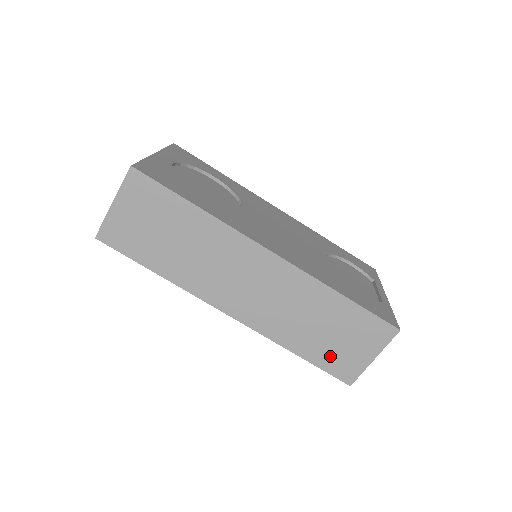
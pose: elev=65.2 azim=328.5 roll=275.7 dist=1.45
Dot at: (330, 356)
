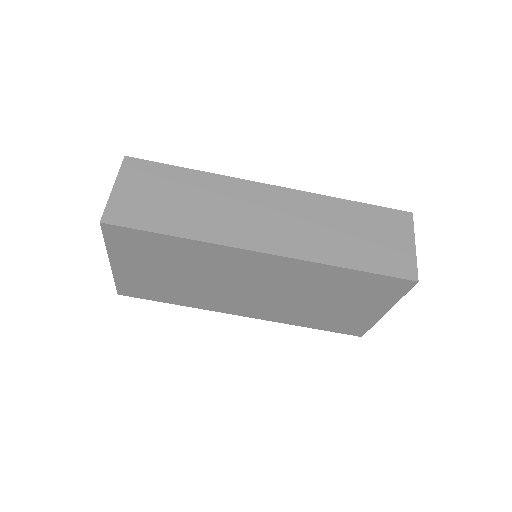
Dot at: (378, 258)
